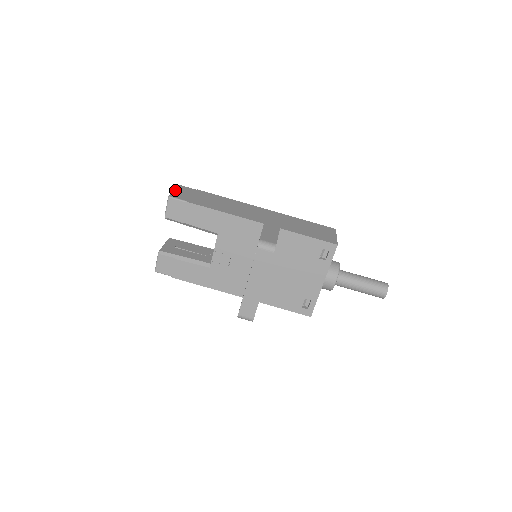
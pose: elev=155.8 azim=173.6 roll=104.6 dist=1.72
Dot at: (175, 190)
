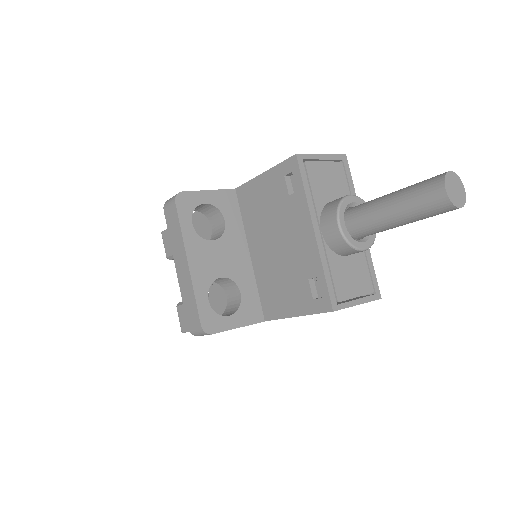
Dot at: occluded
